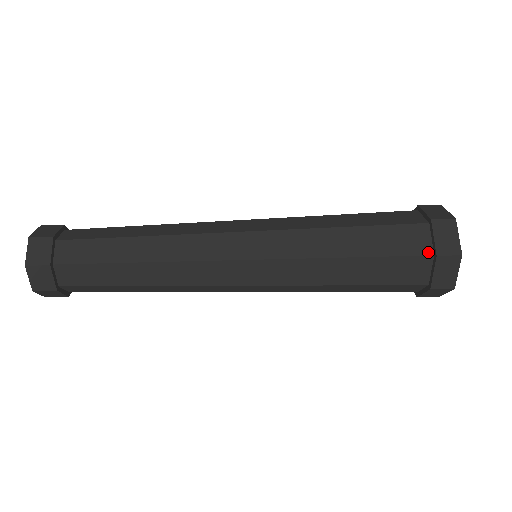
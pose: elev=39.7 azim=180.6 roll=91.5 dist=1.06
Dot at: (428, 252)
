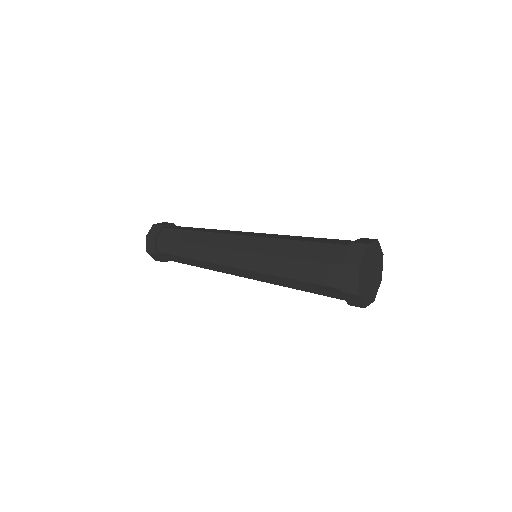
Dot at: (339, 286)
